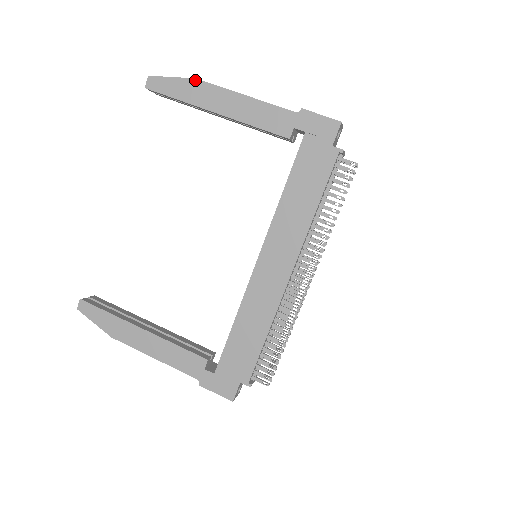
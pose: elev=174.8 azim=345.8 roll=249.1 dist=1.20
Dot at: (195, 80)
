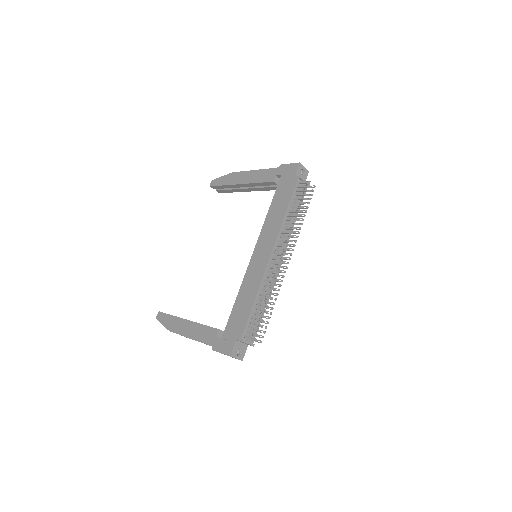
Dot at: (232, 173)
